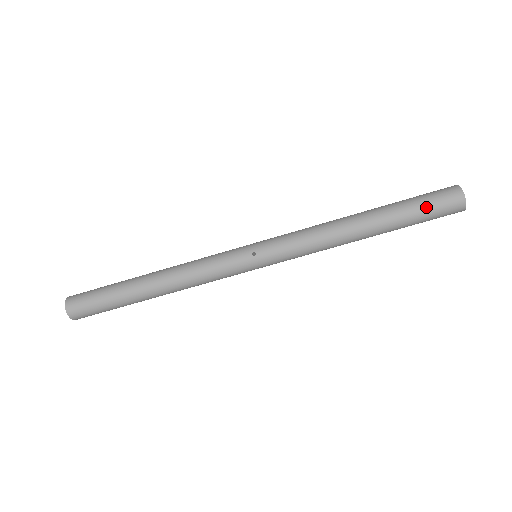
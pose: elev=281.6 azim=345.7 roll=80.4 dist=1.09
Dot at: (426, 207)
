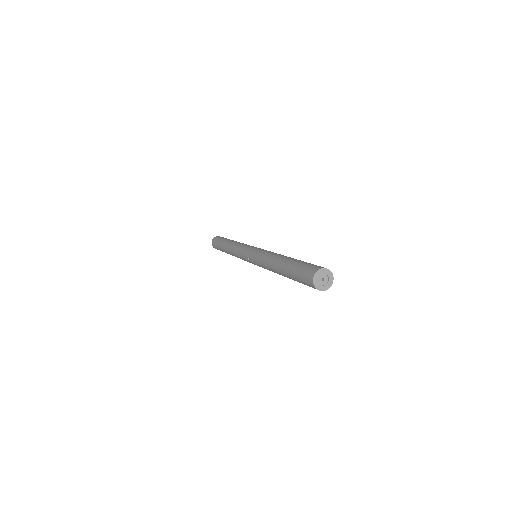
Dot at: (299, 279)
